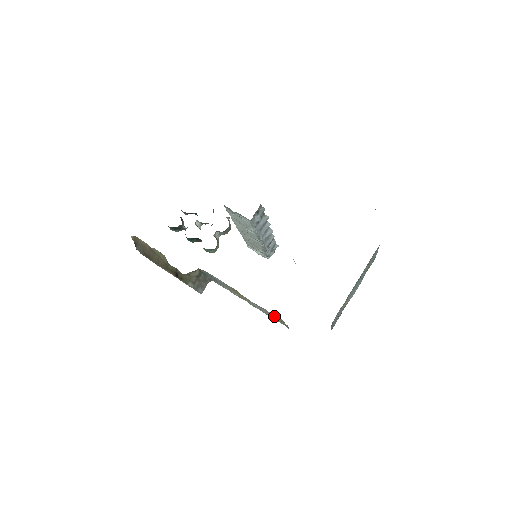
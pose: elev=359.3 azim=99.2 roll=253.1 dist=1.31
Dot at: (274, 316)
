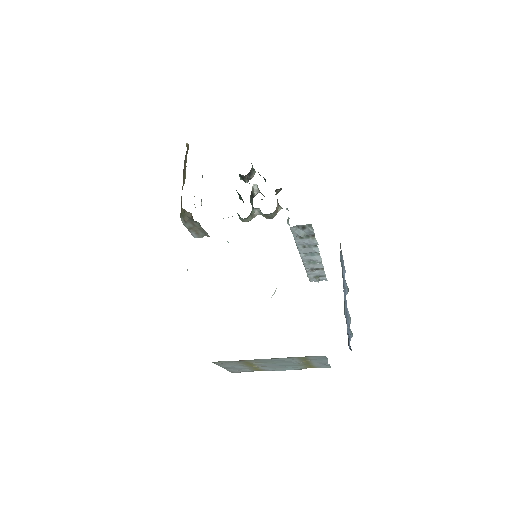
Dot at: occluded
